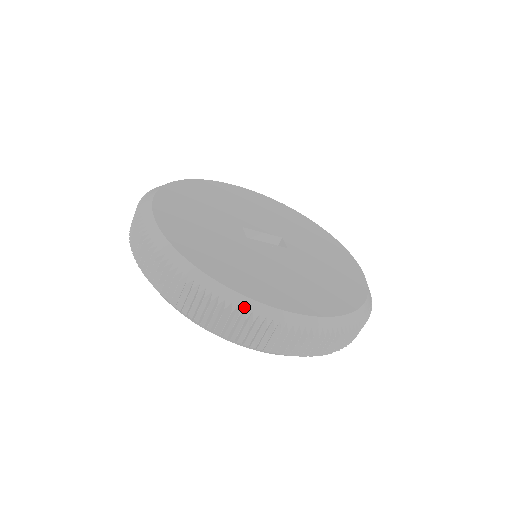
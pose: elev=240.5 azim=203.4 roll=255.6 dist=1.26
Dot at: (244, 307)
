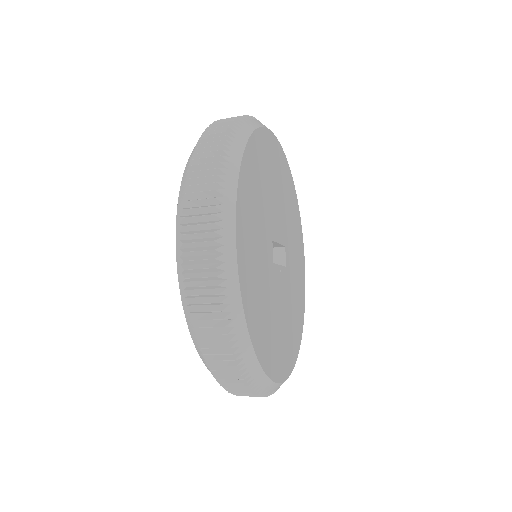
Dot at: (263, 387)
